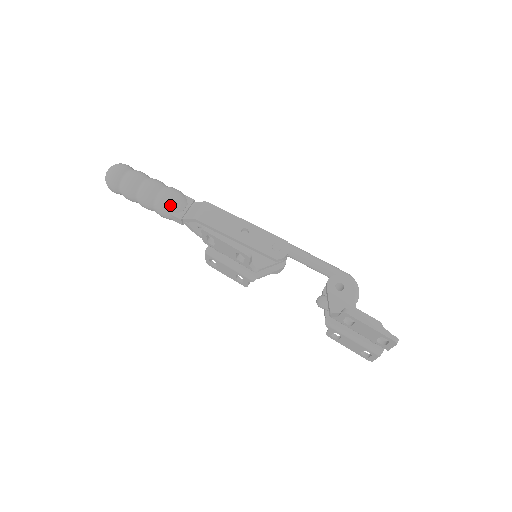
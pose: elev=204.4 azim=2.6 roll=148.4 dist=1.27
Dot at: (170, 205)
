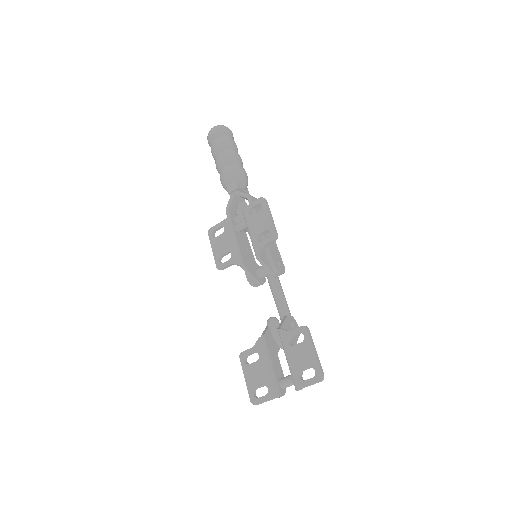
Dot at: (241, 176)
